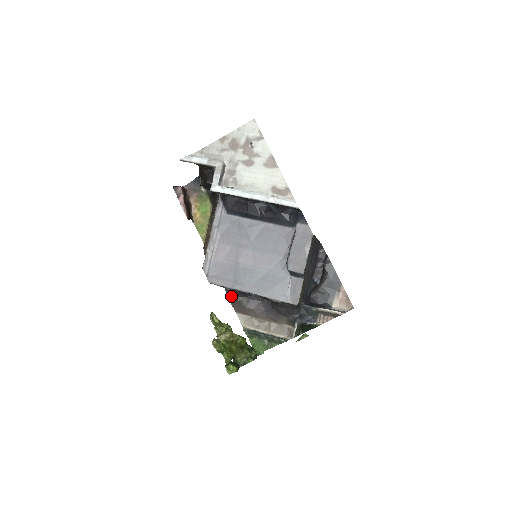
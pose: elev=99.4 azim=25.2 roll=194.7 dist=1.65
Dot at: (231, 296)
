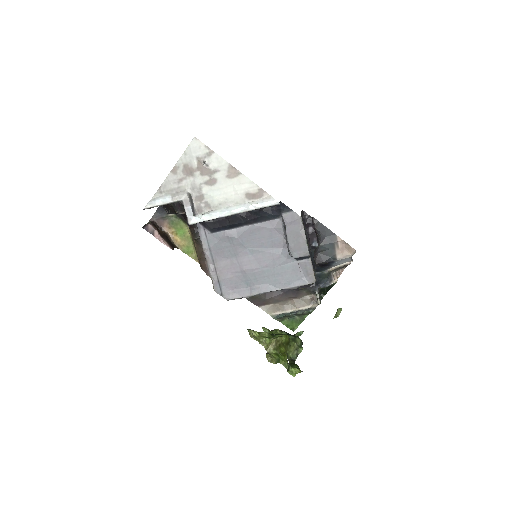
Dot at: occluded
